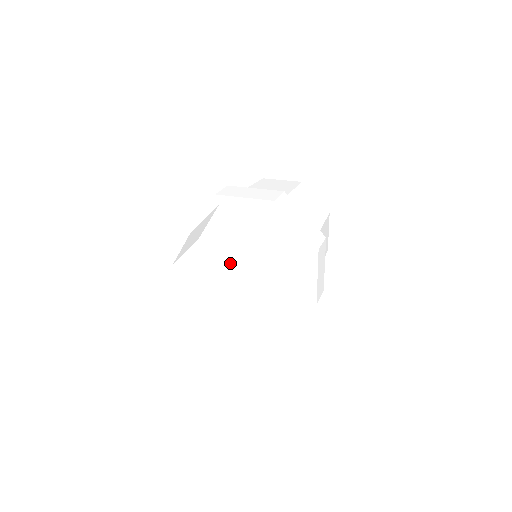
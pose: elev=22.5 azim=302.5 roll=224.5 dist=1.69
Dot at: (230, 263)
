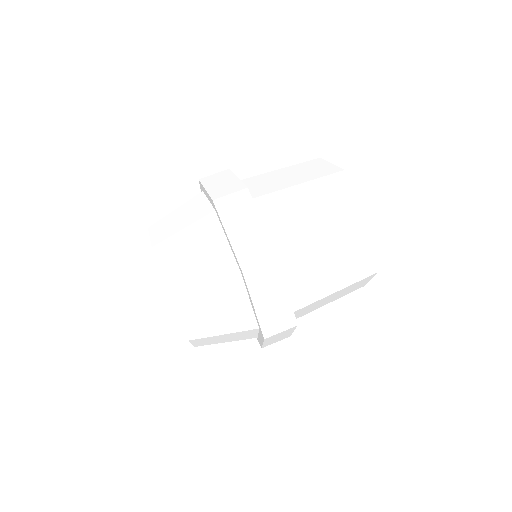
Dot at: occluded
